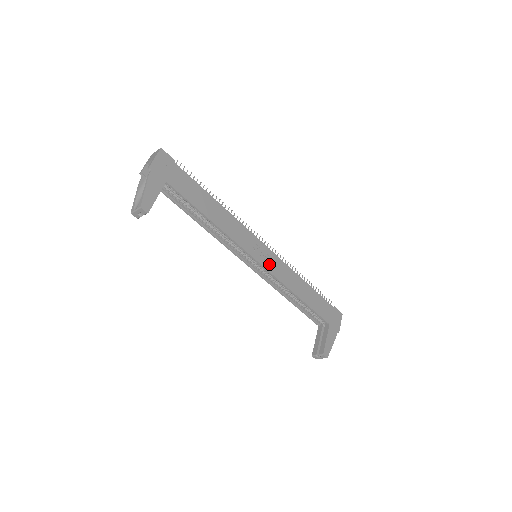
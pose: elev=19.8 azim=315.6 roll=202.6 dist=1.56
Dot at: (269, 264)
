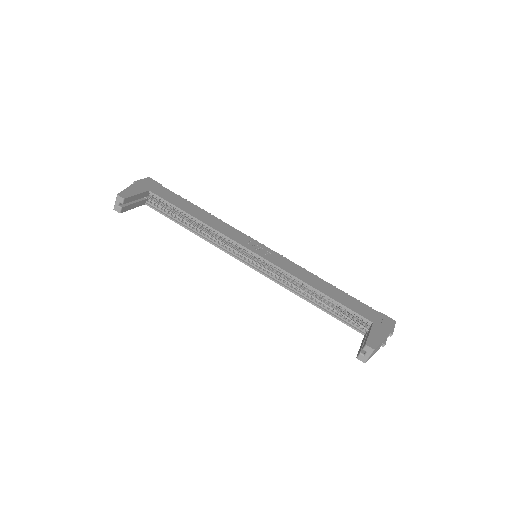
Dot at: (270, 258)
